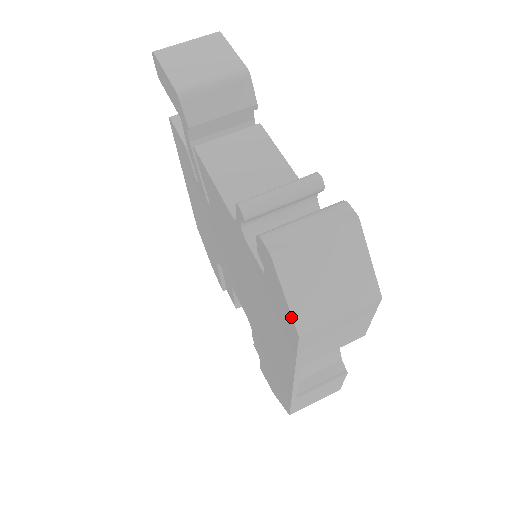
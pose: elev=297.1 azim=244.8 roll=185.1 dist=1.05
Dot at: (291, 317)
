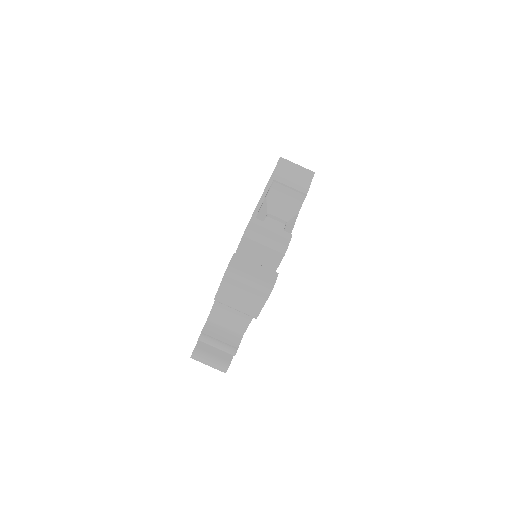
Dot at: occluded
